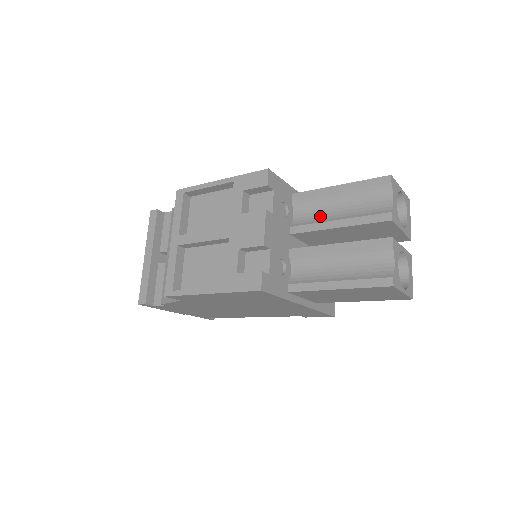
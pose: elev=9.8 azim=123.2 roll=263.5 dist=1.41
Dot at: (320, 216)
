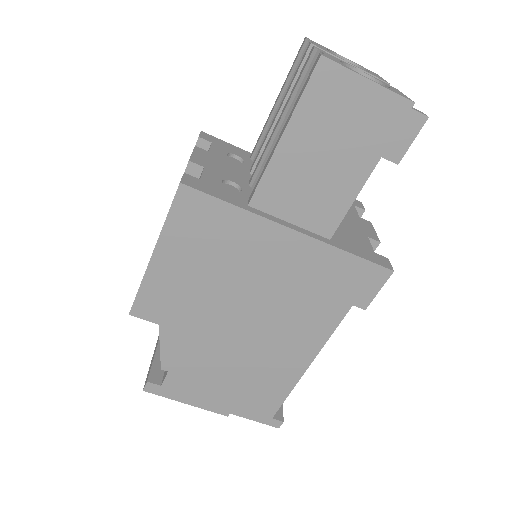
Dot at: occluded
